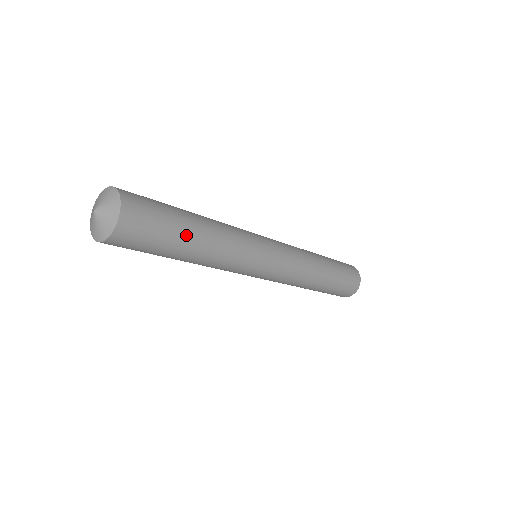
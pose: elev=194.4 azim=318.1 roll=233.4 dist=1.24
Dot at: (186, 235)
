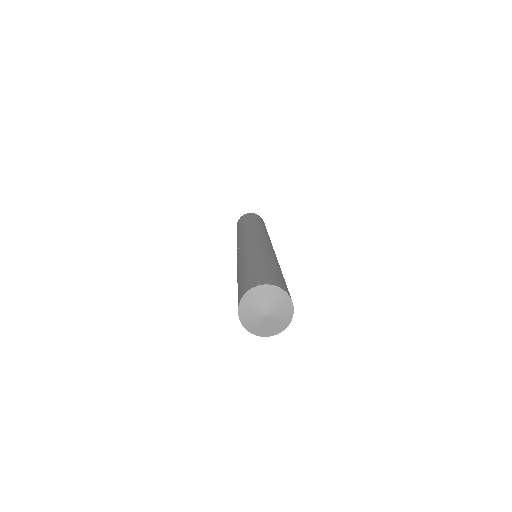
Dot at: occluded
